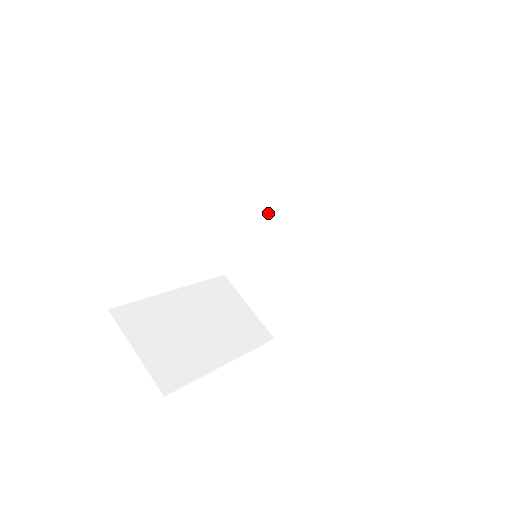
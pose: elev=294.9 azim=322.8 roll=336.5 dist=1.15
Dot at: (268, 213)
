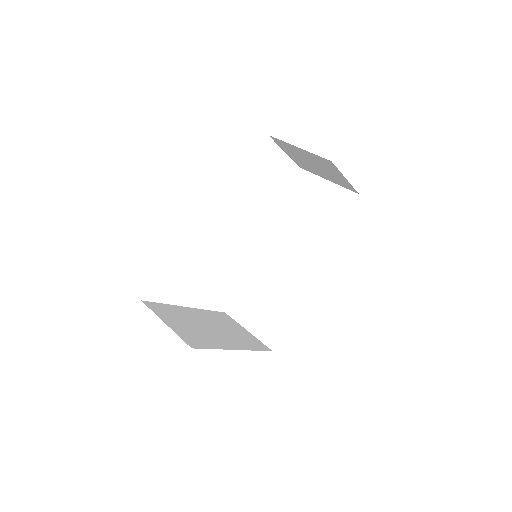
Dot at: (259, 249)
